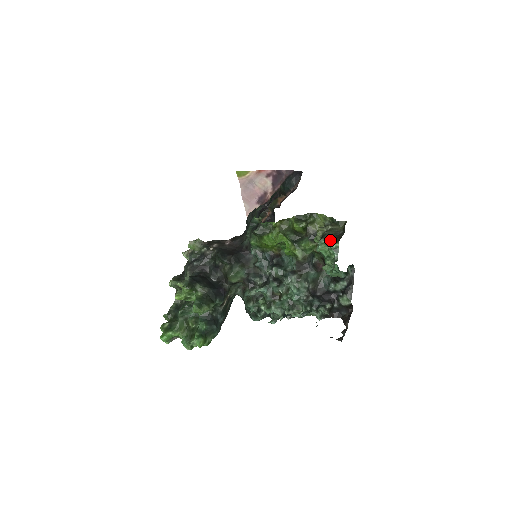
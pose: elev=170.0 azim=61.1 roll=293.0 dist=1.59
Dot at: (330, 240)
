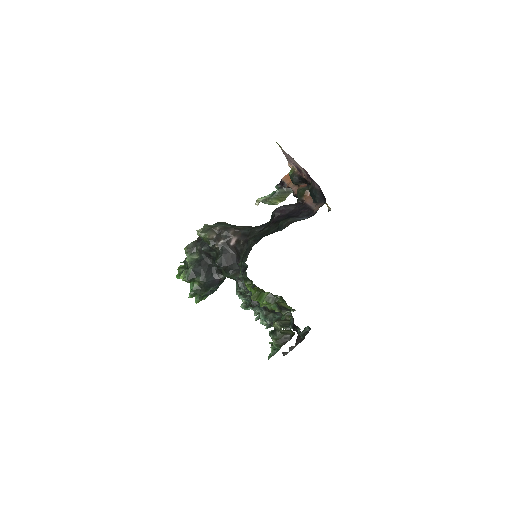
Dot at: (276, 341)
